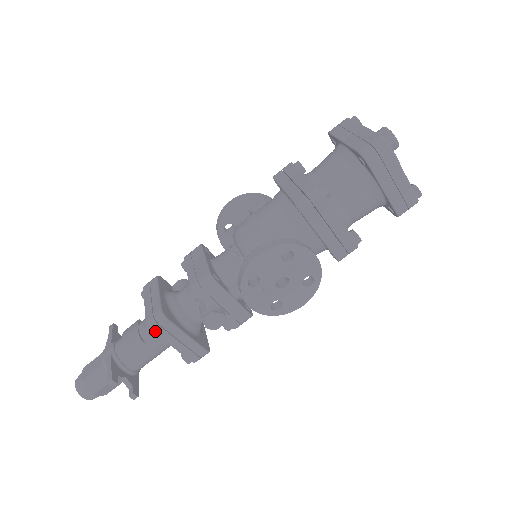
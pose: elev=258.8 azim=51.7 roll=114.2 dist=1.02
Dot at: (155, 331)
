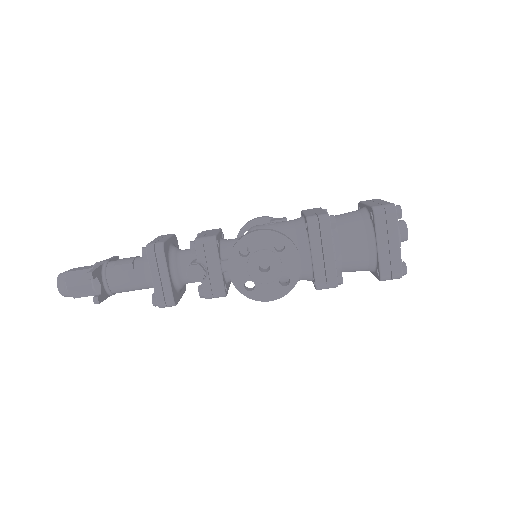
Dot at: (149, 254)
